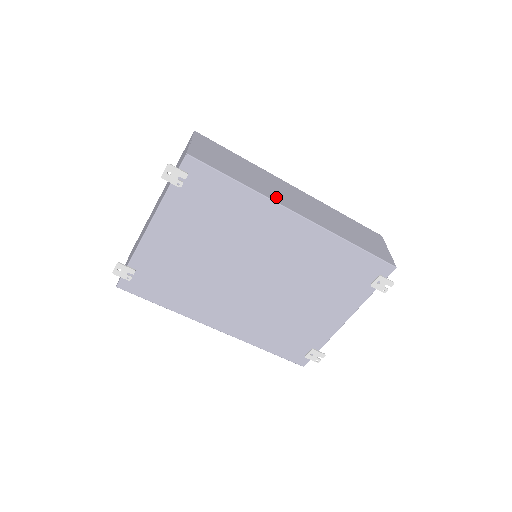
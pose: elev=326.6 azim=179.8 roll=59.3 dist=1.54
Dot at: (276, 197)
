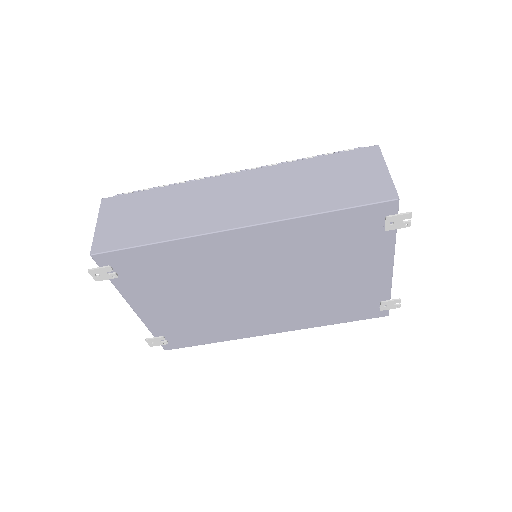
Dot at: (205, 224)
